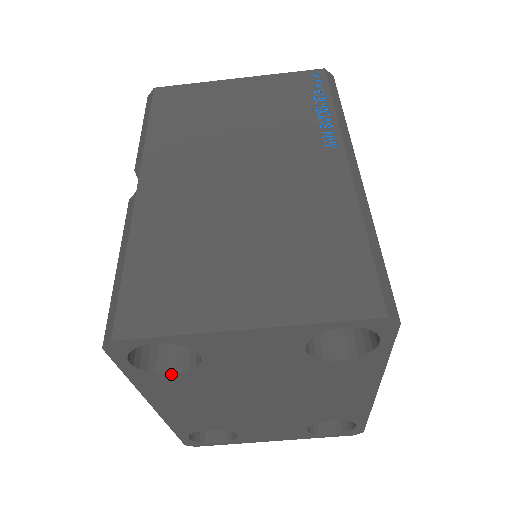
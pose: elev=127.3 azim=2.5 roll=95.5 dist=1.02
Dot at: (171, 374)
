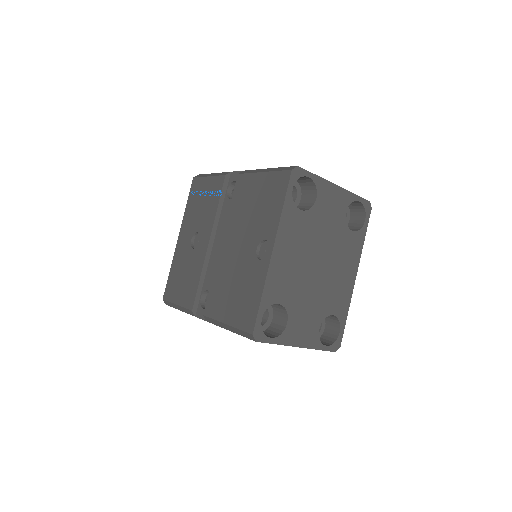
Dot at: (300, 210)
